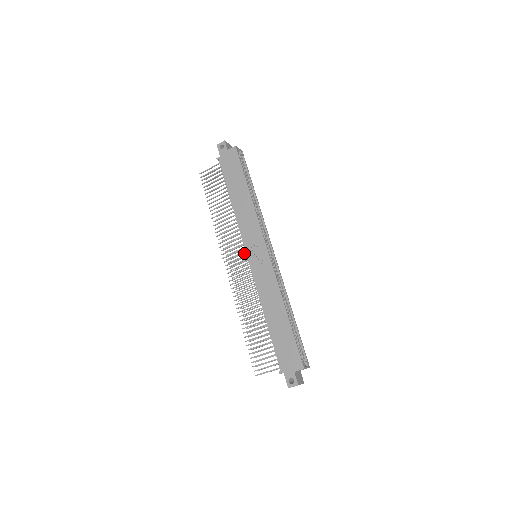
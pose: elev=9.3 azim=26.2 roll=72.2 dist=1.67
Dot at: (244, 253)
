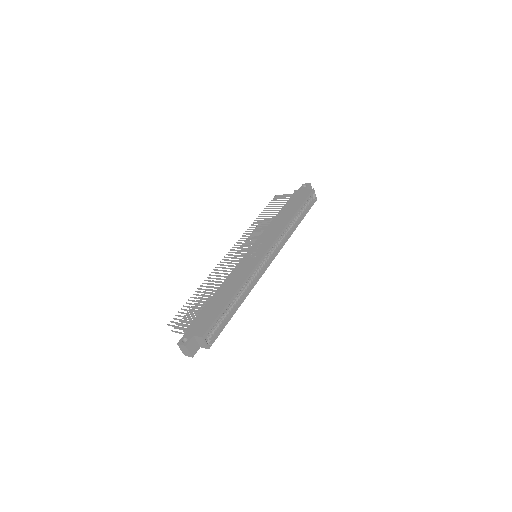
Dot at: occluded
